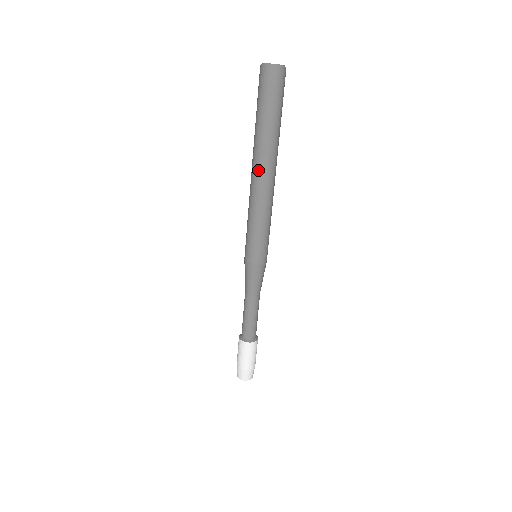
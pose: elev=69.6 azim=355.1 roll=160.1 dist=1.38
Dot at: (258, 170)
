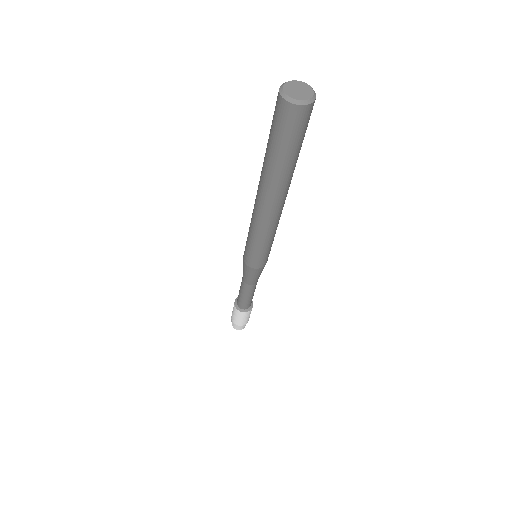
Dot at: (265, 201)
